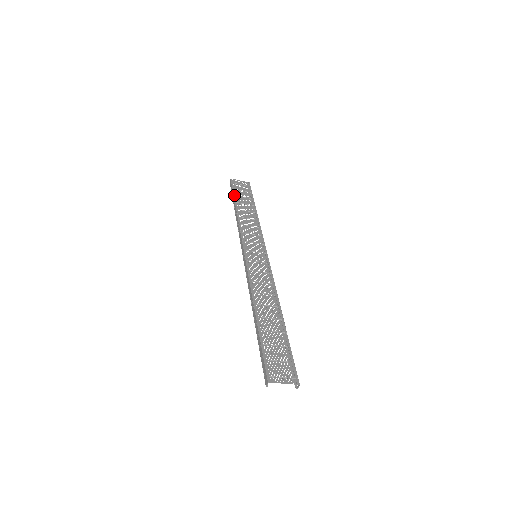
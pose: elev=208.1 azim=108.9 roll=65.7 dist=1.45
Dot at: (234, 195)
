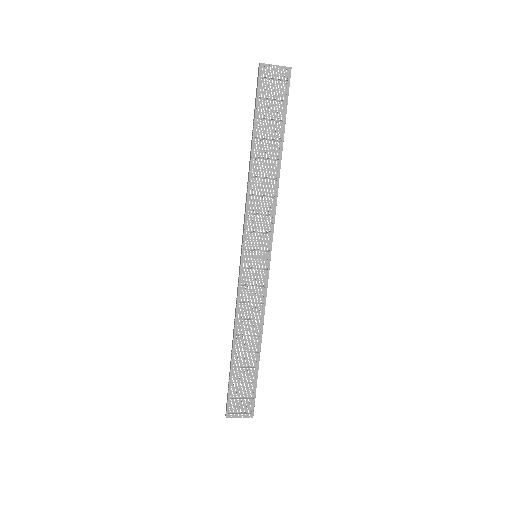
Dot at: (255, 118)
